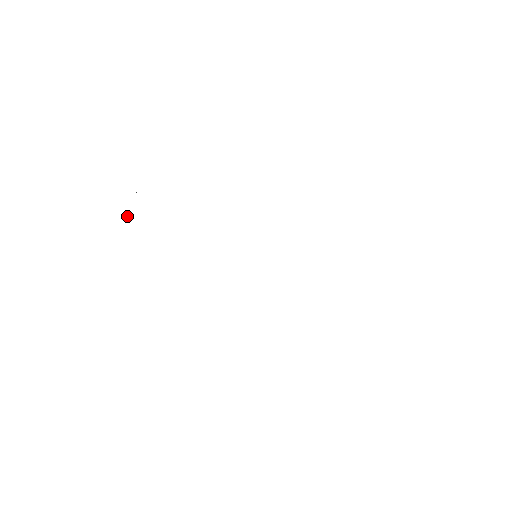
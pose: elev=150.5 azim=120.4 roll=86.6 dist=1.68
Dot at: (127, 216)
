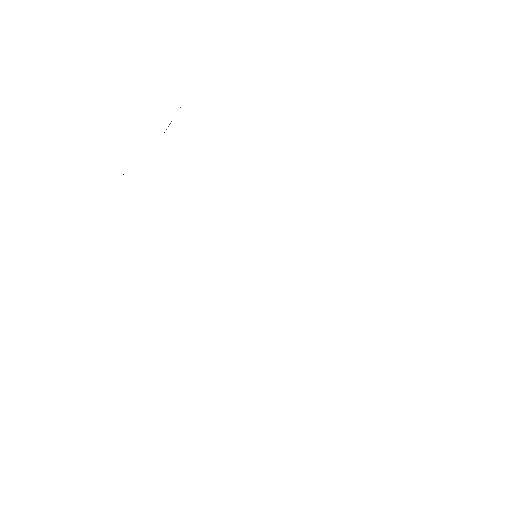
Dot at: (168, 126)
